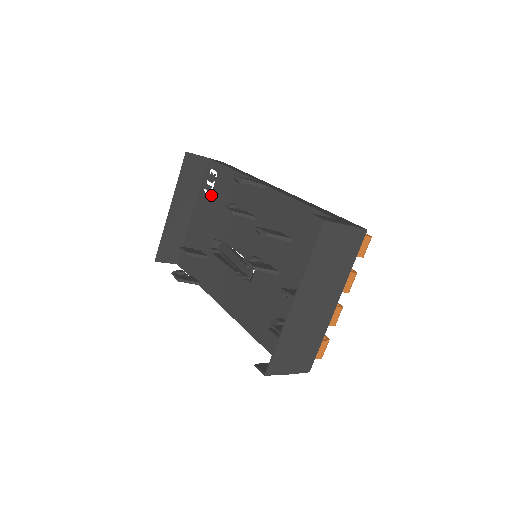
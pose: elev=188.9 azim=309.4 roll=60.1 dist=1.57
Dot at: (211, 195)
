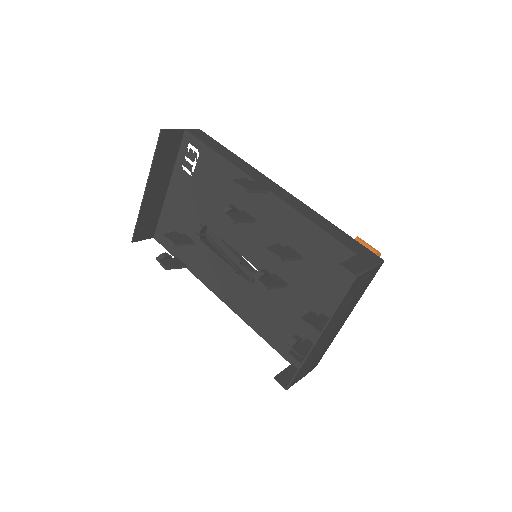
Dot at: (193, 176)
